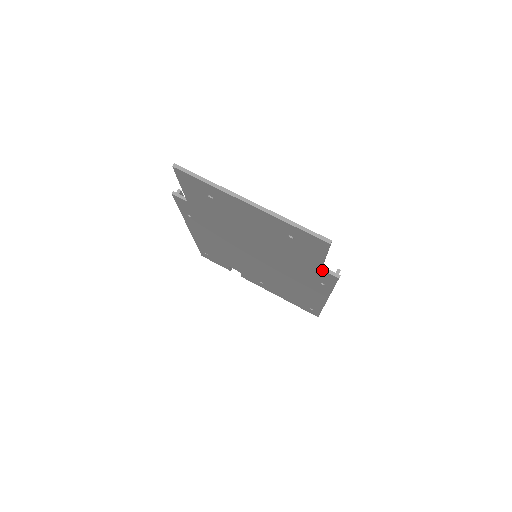
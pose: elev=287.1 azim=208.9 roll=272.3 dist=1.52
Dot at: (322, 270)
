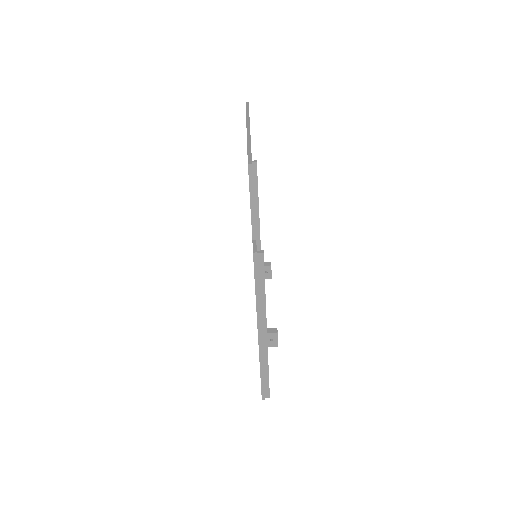
Dot at: (253, 242)
